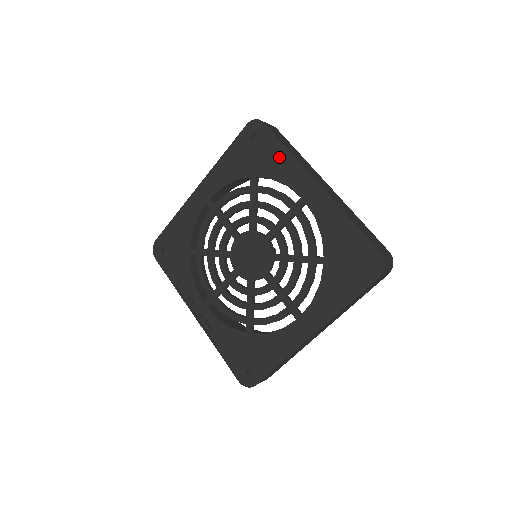
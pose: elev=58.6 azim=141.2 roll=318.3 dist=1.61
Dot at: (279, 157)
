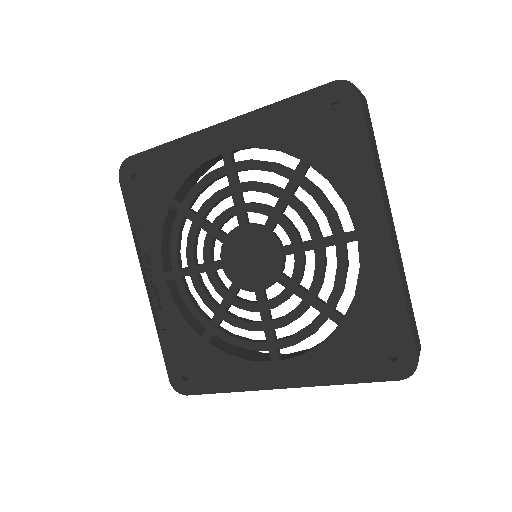
Dot at: (355, 159)
